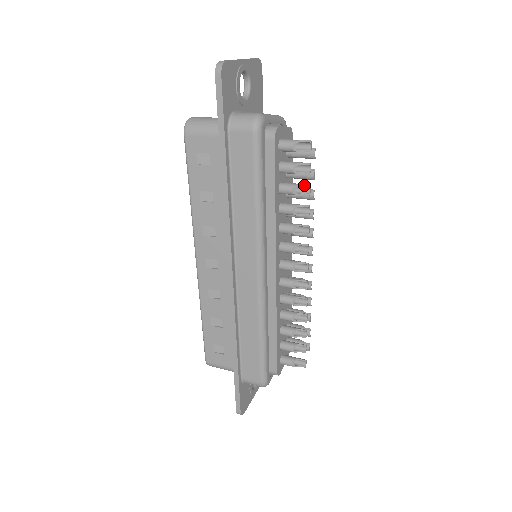
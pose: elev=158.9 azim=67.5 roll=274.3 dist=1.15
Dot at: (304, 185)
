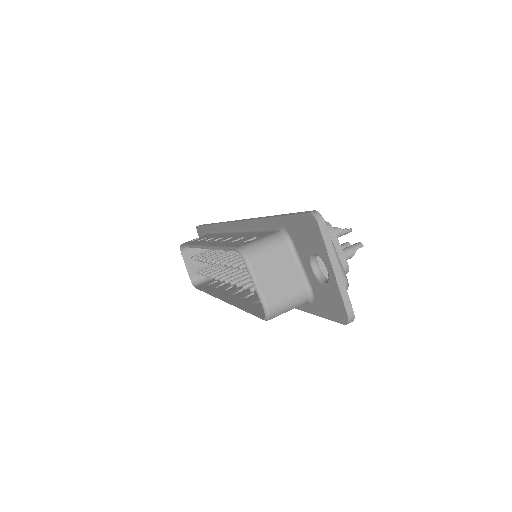
Dot at: occluded
